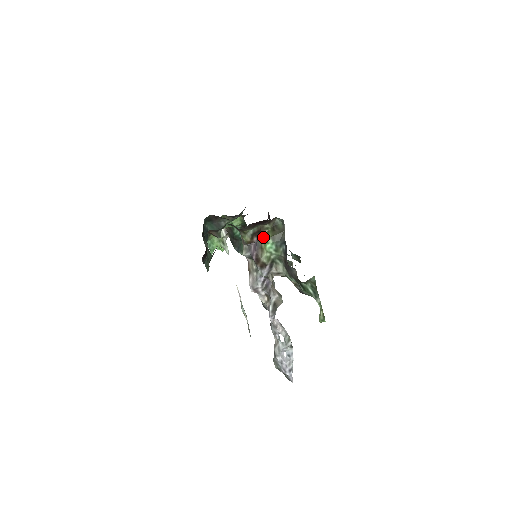
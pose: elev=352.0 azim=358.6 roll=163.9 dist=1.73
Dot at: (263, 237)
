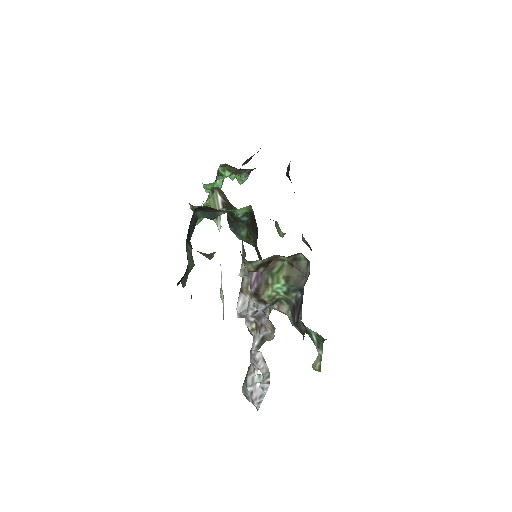
Dot at: (273, 269)
